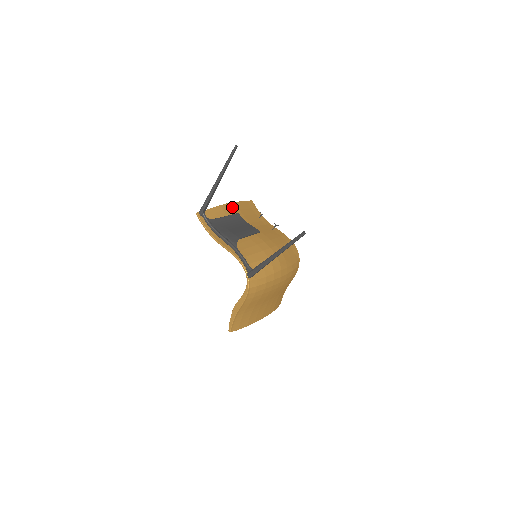
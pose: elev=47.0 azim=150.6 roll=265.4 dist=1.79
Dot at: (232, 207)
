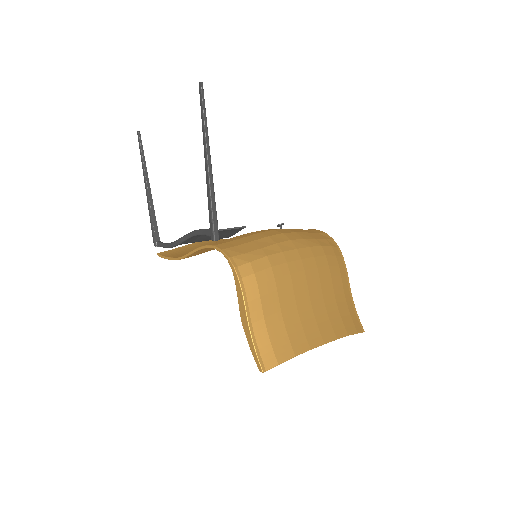
Dot at: (215, 241)
